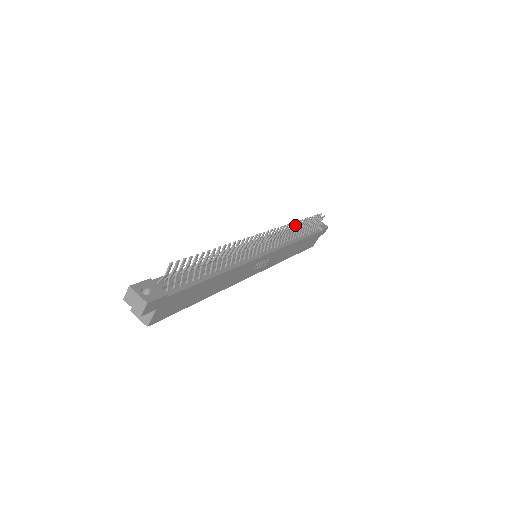
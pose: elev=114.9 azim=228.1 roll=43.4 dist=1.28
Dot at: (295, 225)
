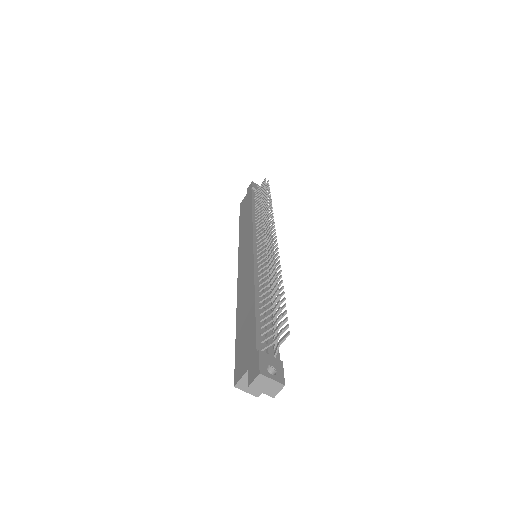
Dot at: (266, 206)
